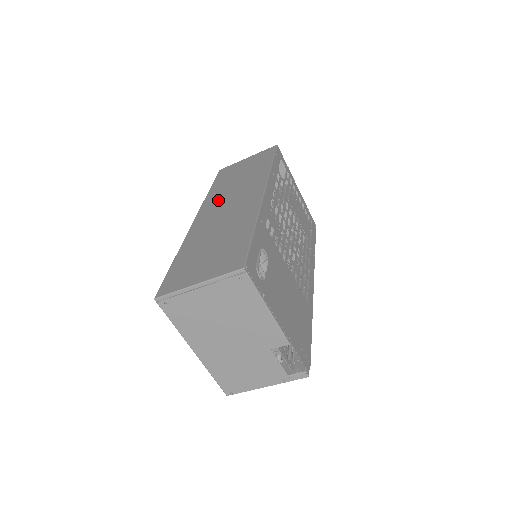
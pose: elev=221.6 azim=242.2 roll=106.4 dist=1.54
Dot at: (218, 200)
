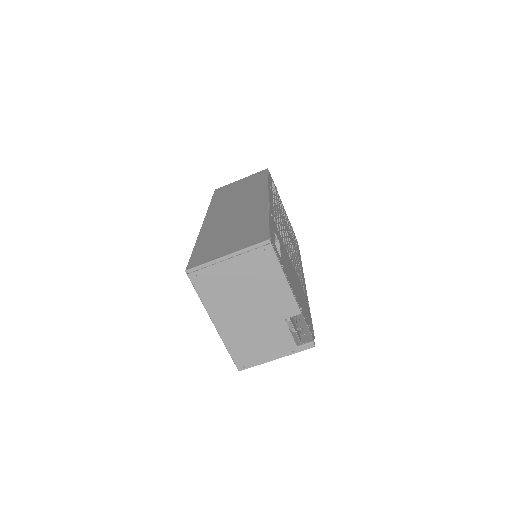
Dot at: (223, 206)
